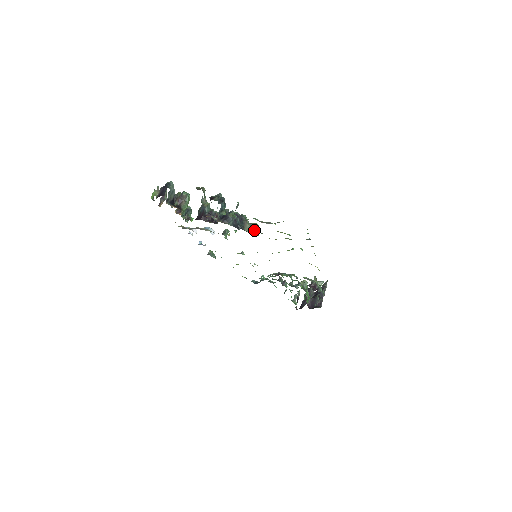
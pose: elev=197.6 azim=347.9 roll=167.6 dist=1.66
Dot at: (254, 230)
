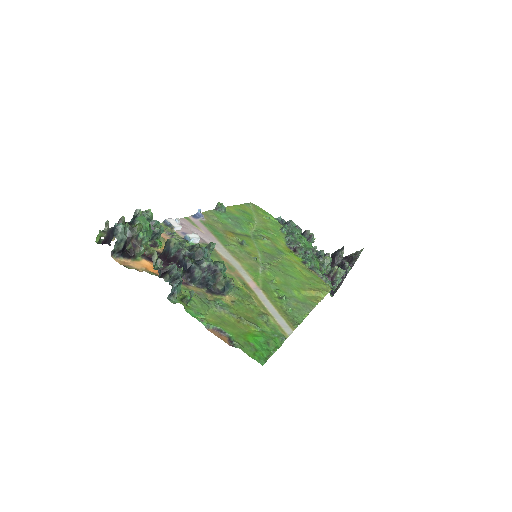
Dot at: (228, 290)
